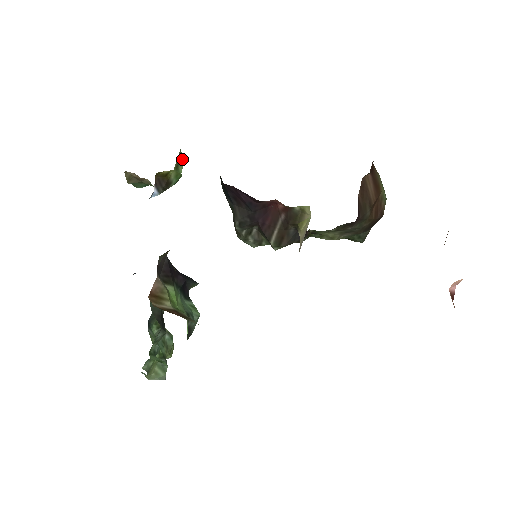
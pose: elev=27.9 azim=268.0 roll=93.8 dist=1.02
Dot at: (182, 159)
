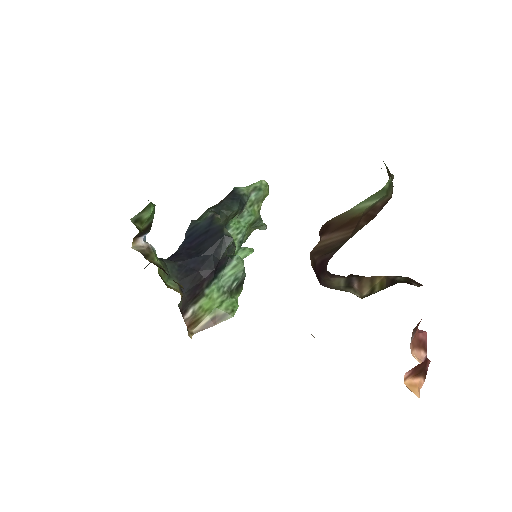
Dot at: (140, 214)
